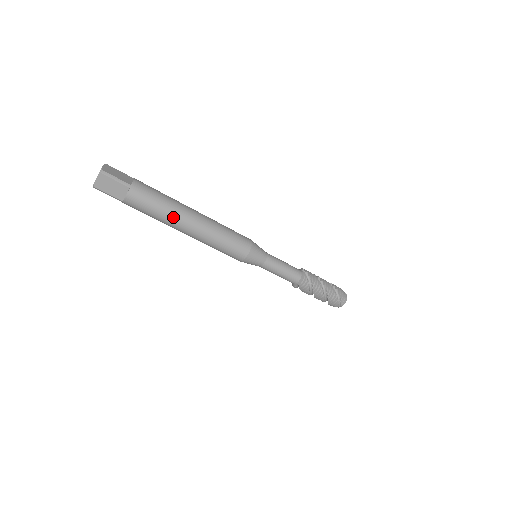
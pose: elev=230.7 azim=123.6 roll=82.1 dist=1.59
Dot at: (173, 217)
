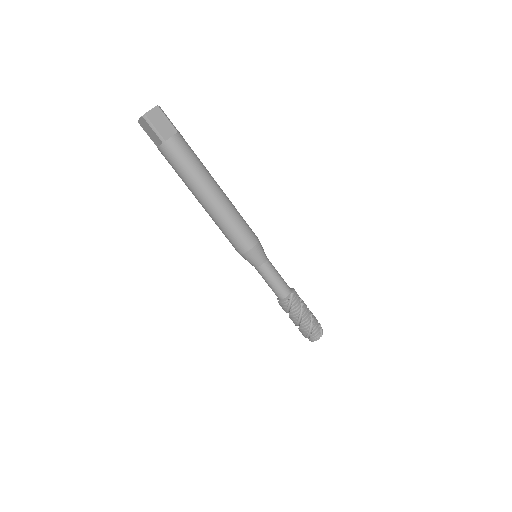
Dot at: (191, 187)
